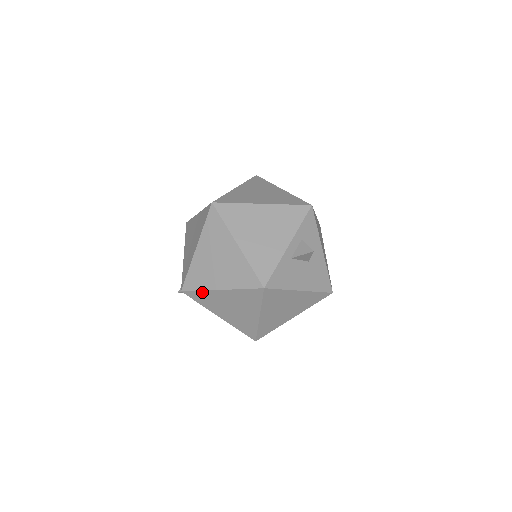
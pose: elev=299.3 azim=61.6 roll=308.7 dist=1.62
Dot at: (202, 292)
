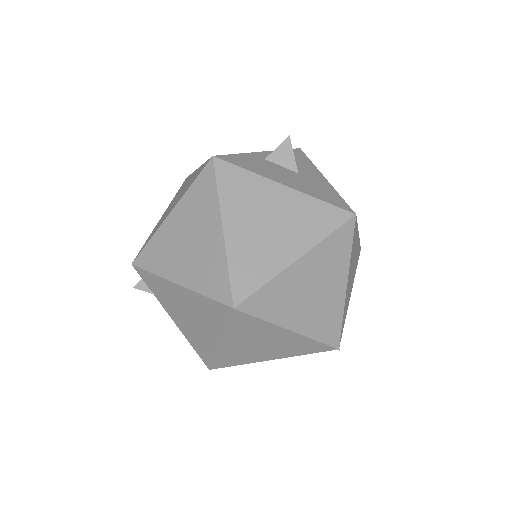
Dot at: (152, 240)
